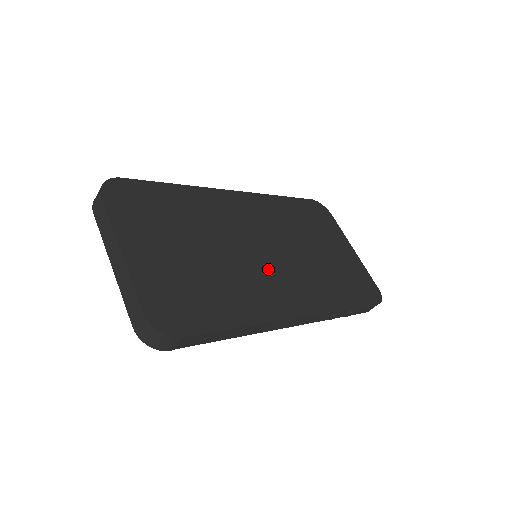
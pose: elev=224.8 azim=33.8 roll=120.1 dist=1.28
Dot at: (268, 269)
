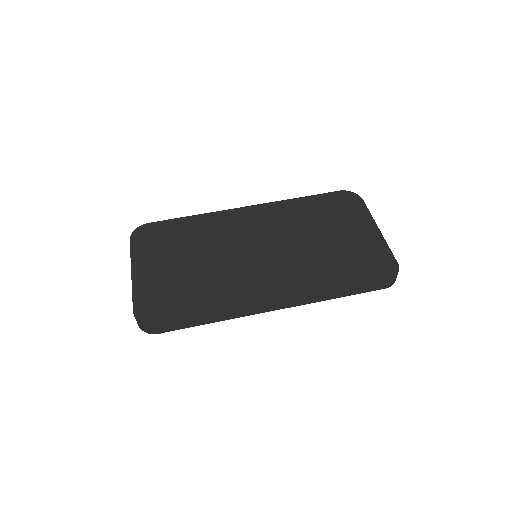
Dot at: (255, 266)
